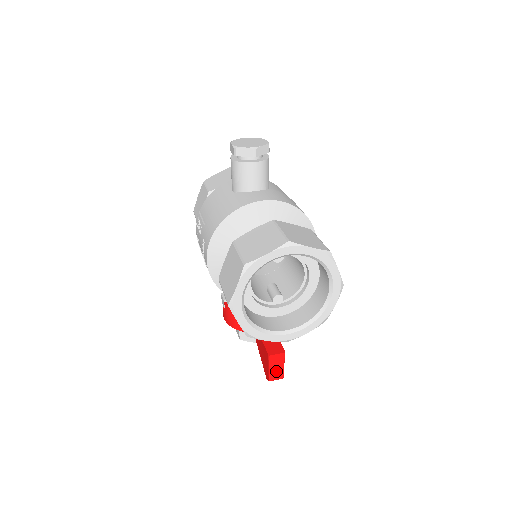
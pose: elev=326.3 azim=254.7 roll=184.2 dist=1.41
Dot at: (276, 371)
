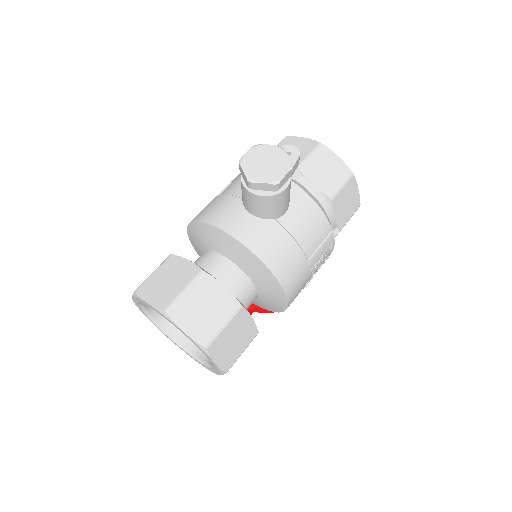
Dot at: occluded
